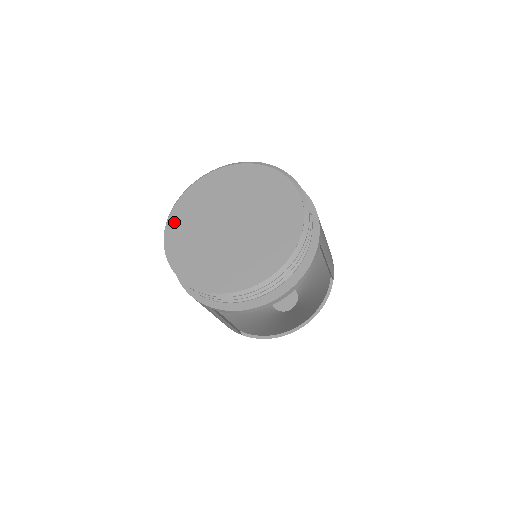
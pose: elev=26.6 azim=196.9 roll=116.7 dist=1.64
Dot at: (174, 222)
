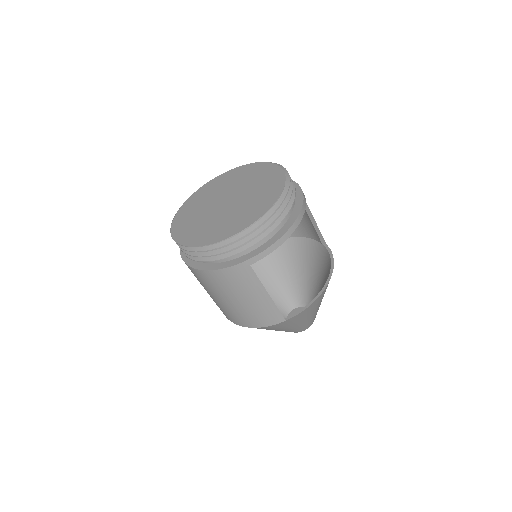
Dot at: (178, 232)
